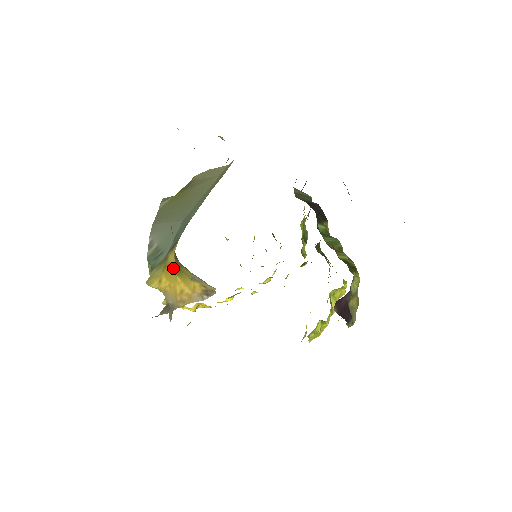
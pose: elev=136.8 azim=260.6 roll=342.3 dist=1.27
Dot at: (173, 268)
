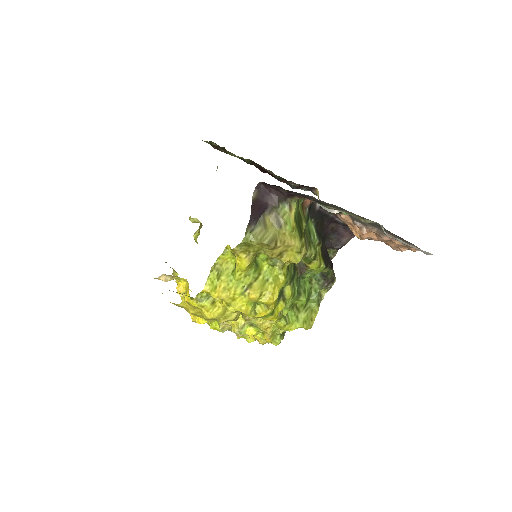
Dot at: occluded
